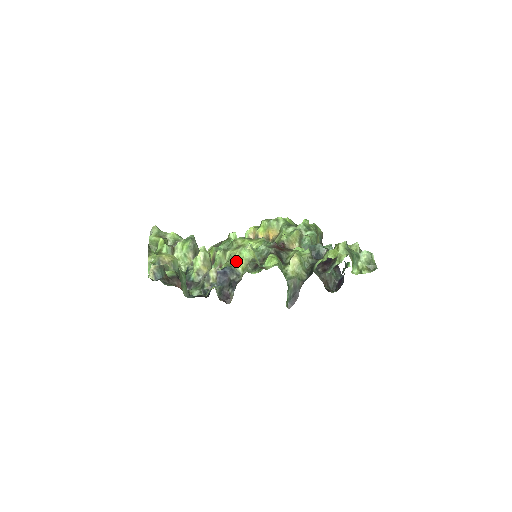
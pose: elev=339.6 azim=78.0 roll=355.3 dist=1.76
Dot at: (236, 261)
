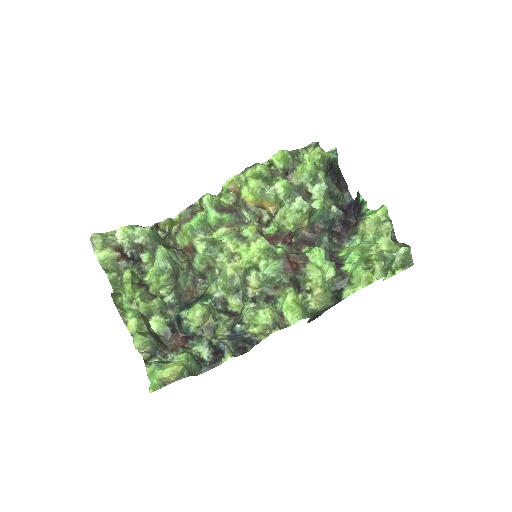
Dot at: (247, 319)
